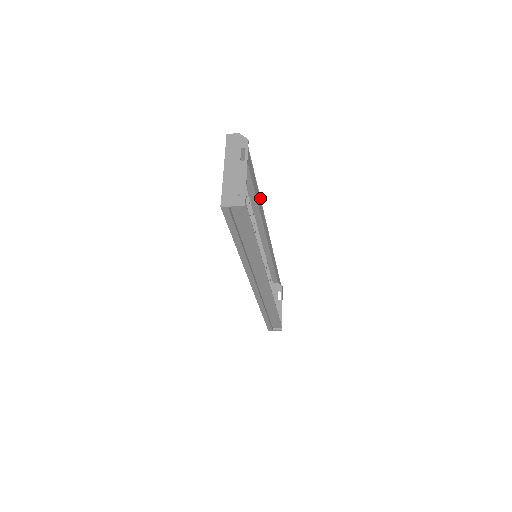
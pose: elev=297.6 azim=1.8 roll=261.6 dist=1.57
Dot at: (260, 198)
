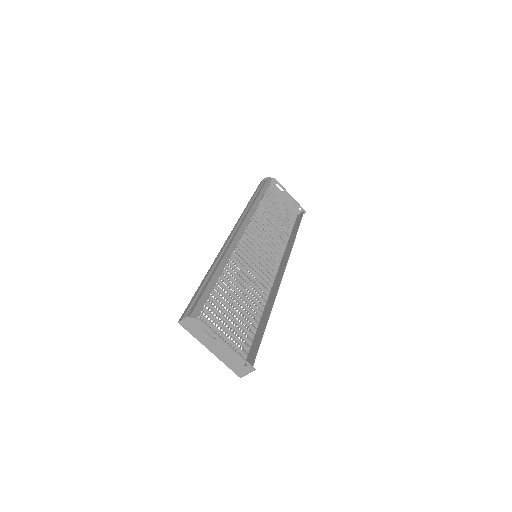
Dot at: (227, 262)
